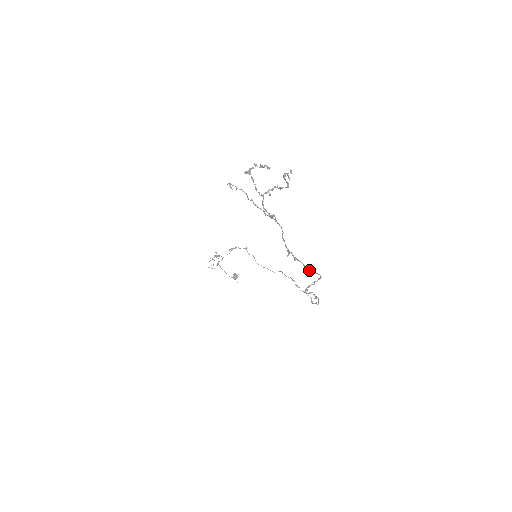
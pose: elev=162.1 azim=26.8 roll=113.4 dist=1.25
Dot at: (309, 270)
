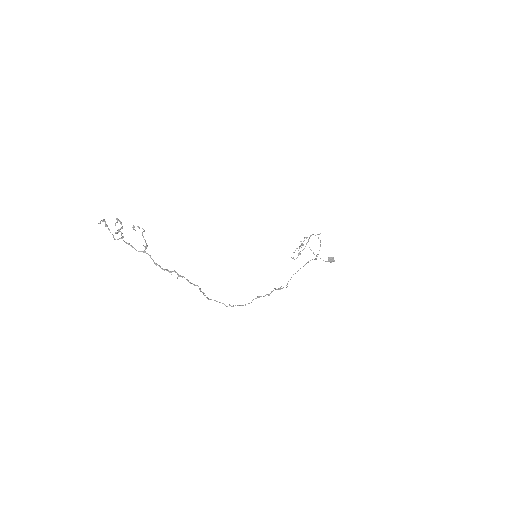
Dot at: (191, 283)
